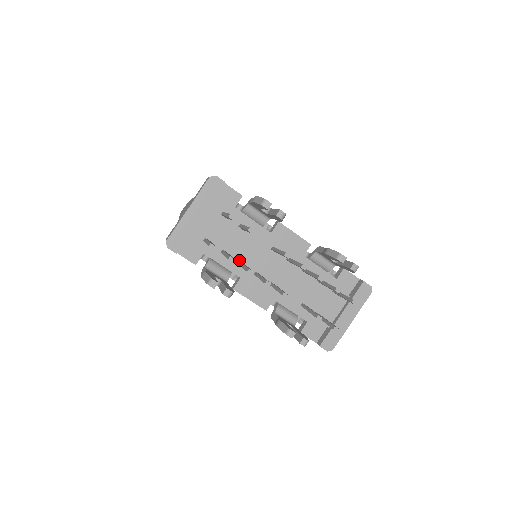
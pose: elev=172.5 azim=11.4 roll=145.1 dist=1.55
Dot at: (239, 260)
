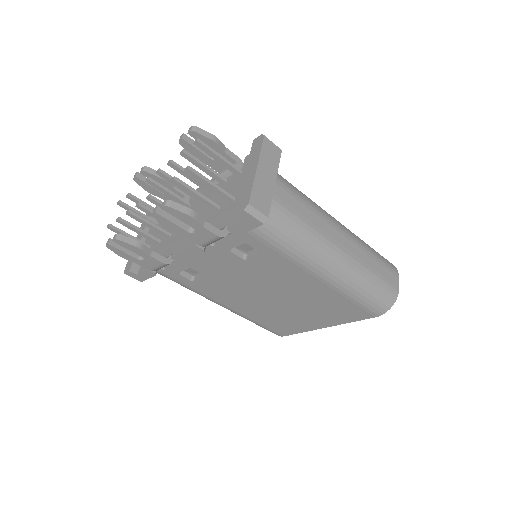
Dot at: (168, 236)
